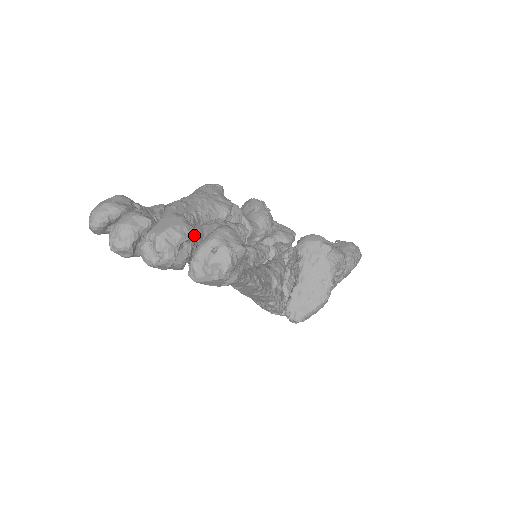
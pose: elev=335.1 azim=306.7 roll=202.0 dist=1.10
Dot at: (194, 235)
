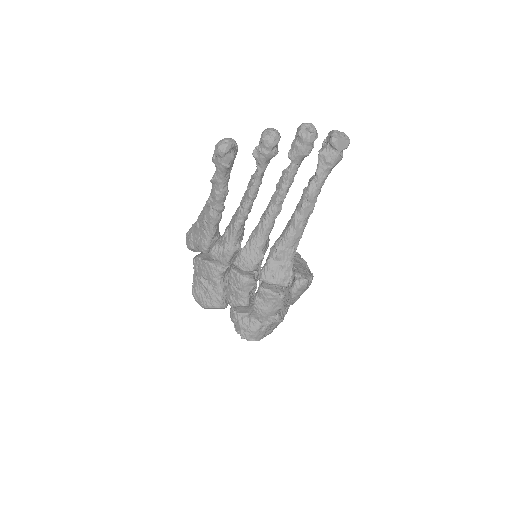
Dot at: occluded
